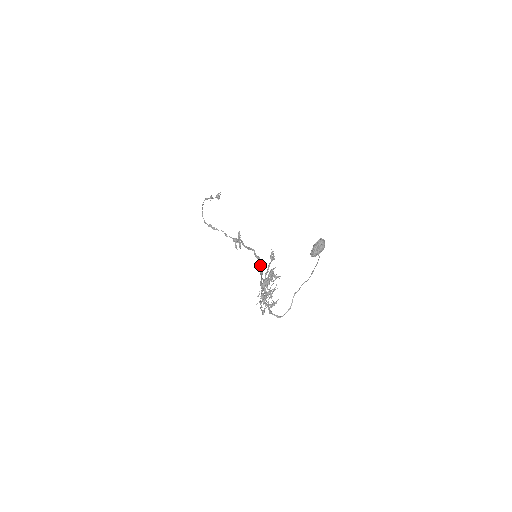
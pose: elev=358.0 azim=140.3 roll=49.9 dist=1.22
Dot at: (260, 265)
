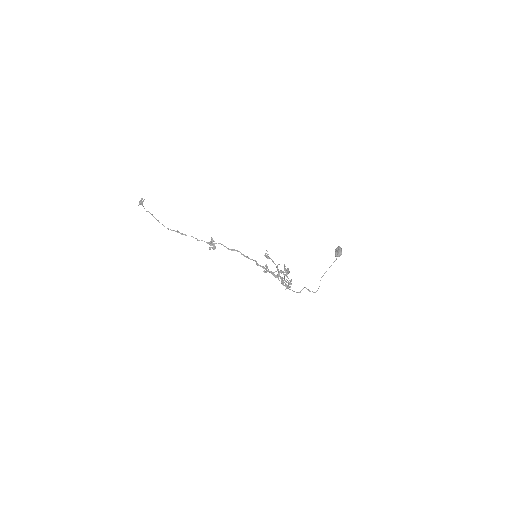
Dot at: occluded
